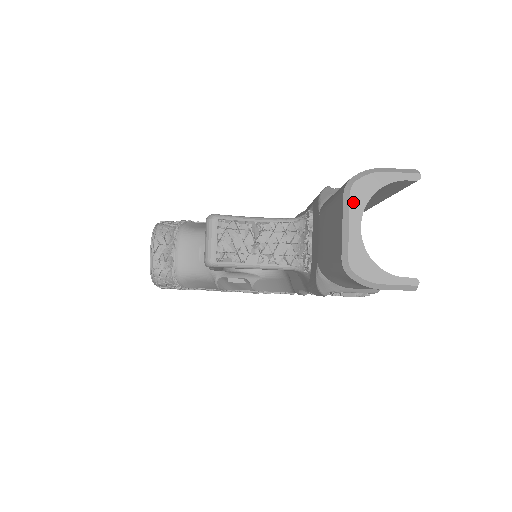
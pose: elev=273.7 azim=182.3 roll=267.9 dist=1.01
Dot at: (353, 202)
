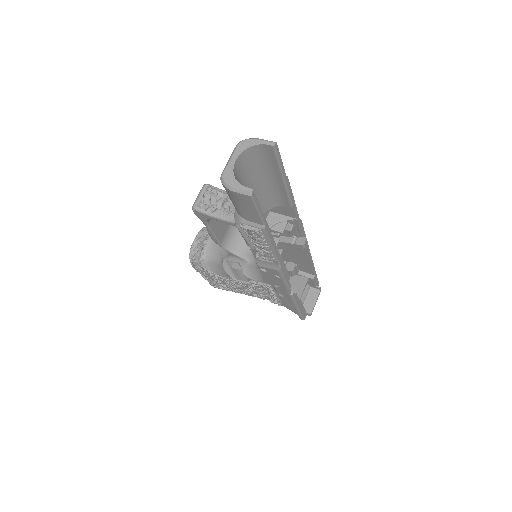
Dot at: (237, 149)
